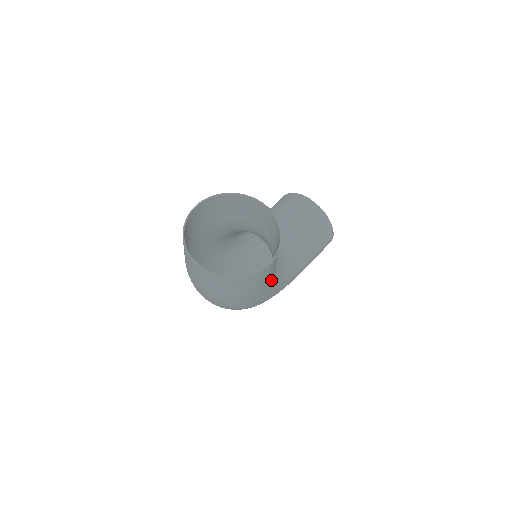
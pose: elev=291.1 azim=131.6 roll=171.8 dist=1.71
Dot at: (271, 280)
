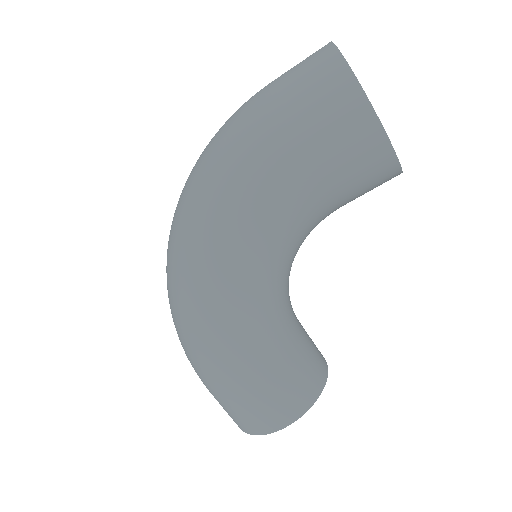
Dot at: (286, 209)
